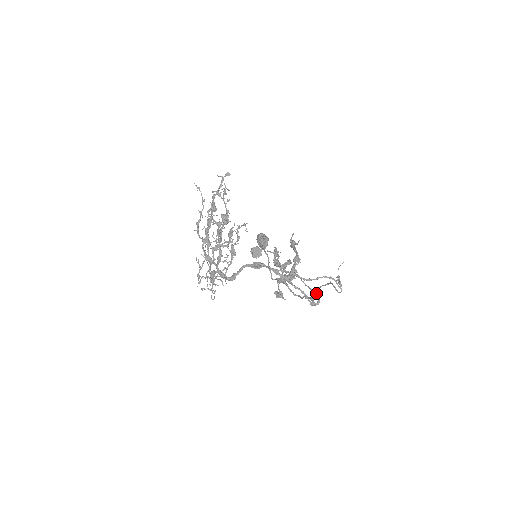
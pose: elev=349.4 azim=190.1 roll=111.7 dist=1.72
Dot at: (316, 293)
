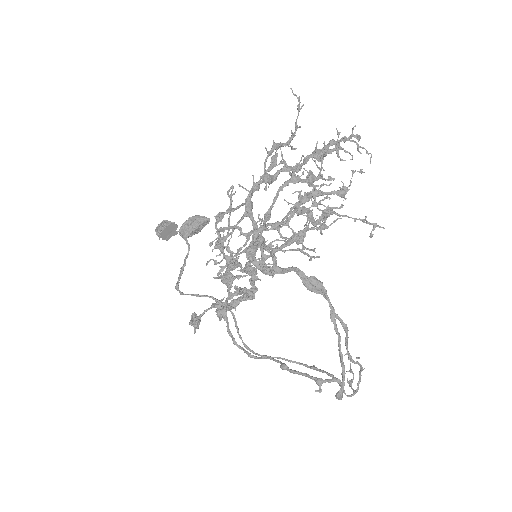
Dot at: occluded
